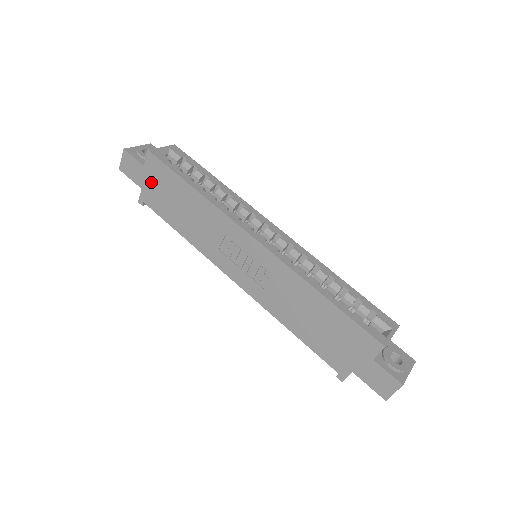
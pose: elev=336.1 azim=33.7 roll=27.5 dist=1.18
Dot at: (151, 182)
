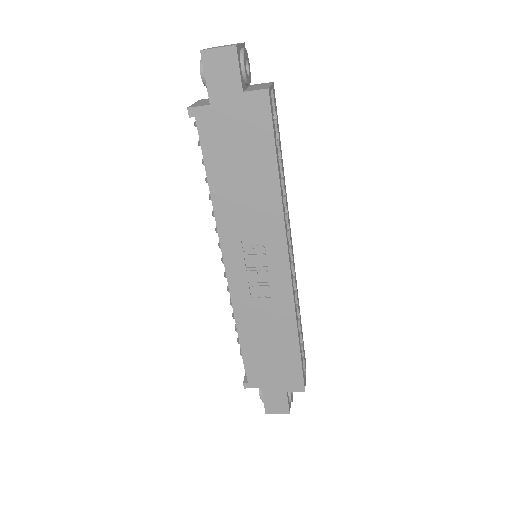
Dot at: (233, 115)
